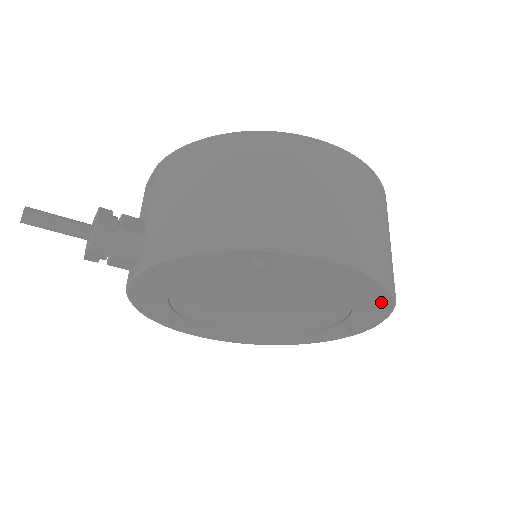
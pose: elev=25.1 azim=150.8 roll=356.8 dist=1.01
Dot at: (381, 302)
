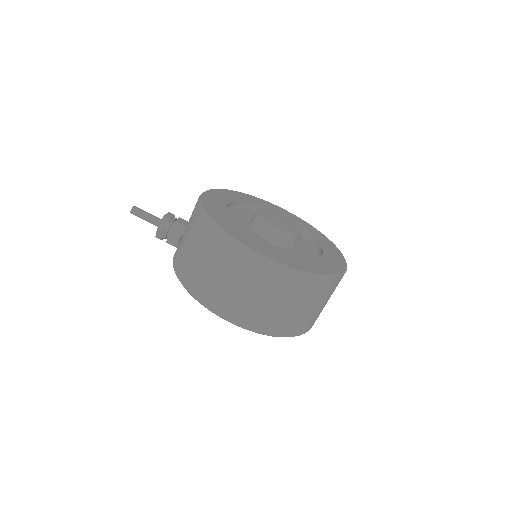
Dot at: occluded
